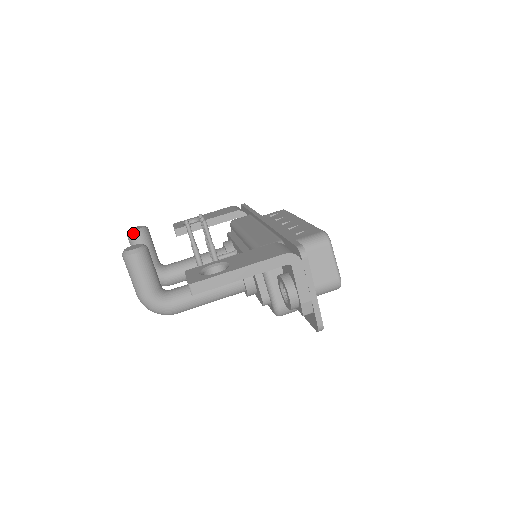
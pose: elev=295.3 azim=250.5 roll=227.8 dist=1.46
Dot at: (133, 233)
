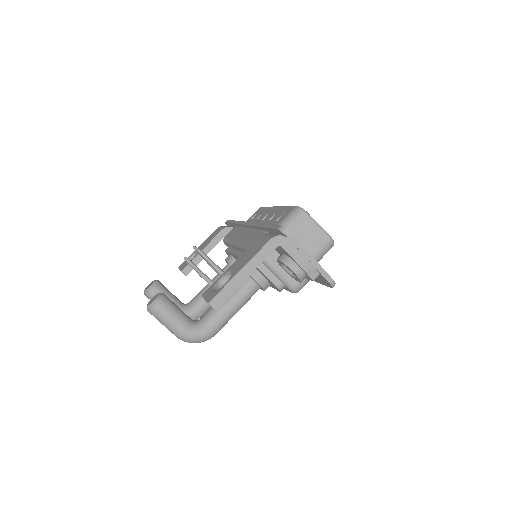
Dot at: (148, 291)
